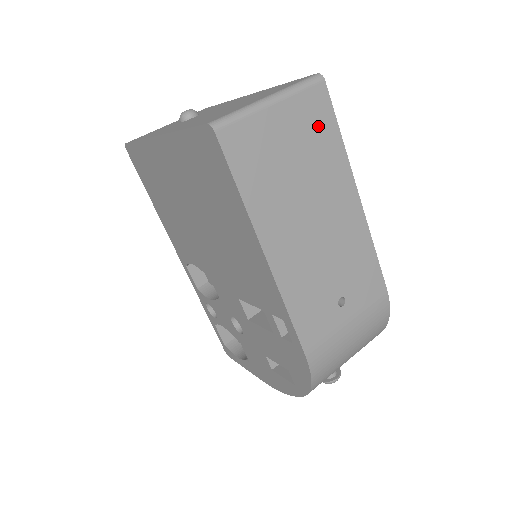
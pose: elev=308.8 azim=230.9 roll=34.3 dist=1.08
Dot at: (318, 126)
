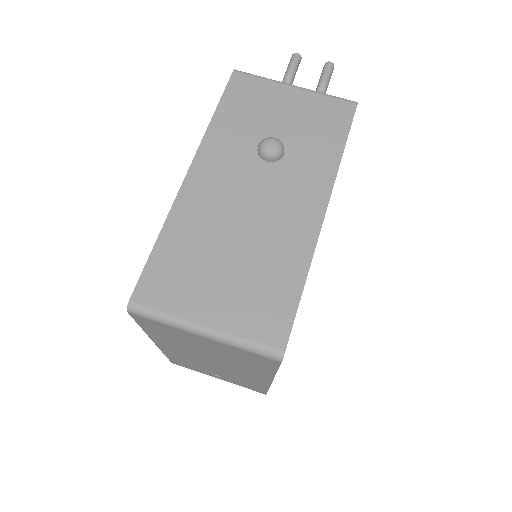
Dot at: (251, 361)
